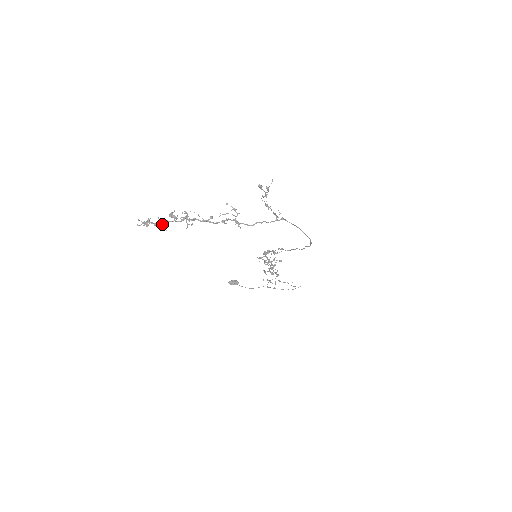
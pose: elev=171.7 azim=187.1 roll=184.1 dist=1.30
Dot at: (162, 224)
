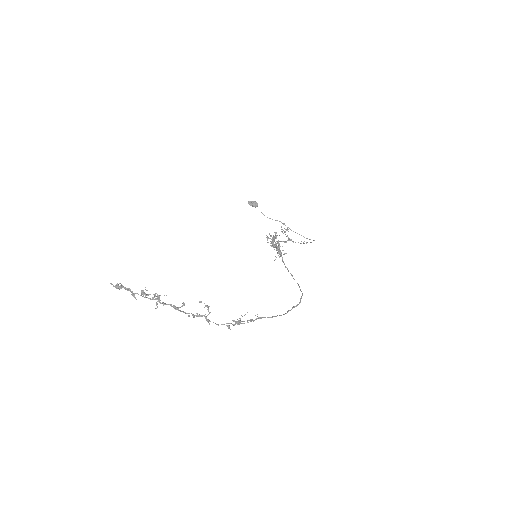
Dot at: (134, 295)
